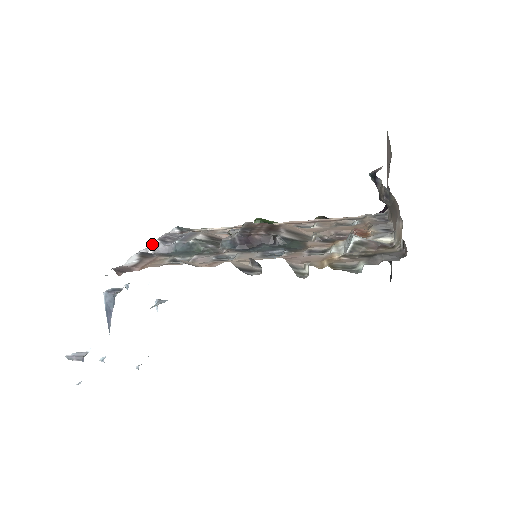
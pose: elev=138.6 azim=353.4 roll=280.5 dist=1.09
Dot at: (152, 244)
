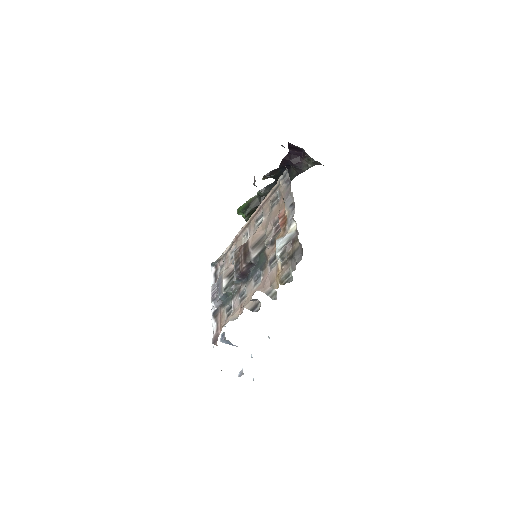
Dot at: occluded
